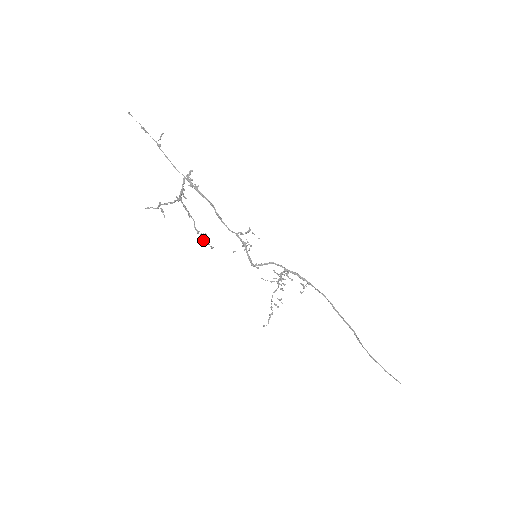
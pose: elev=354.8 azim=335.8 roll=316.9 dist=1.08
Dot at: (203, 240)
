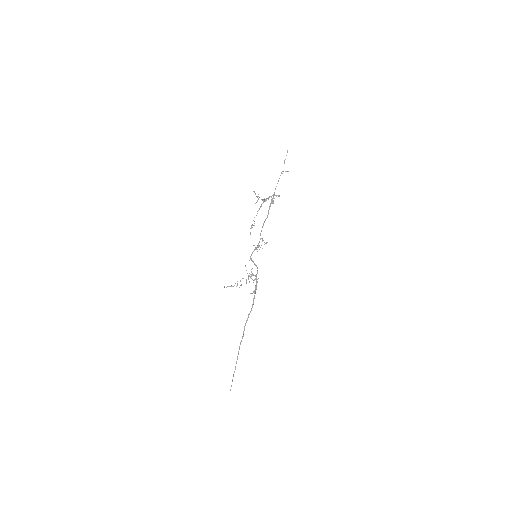
Dot at: (252, 227)
